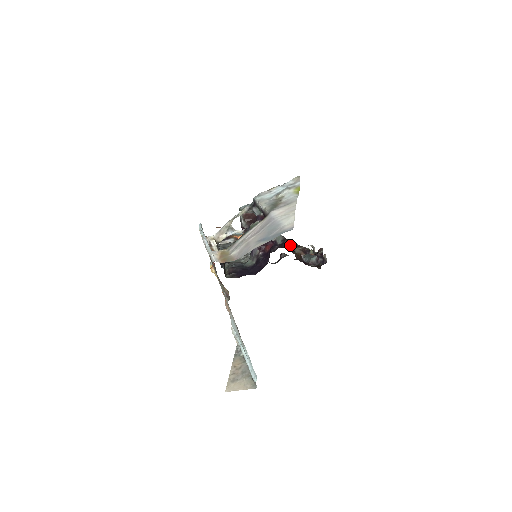
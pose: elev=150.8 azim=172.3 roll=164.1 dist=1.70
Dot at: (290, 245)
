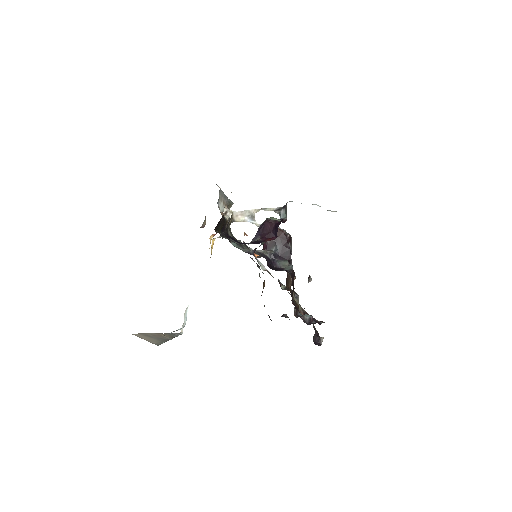
Dot at: (293, 278)
